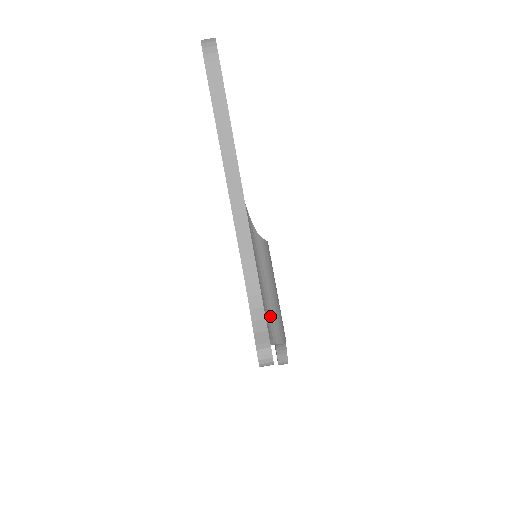
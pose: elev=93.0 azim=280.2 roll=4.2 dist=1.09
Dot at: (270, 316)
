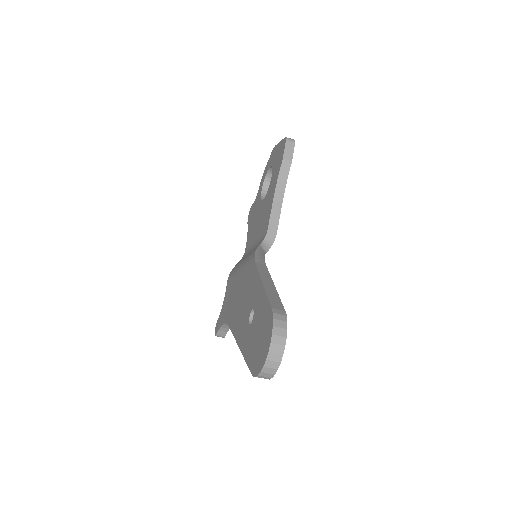
Dot at: occluded
